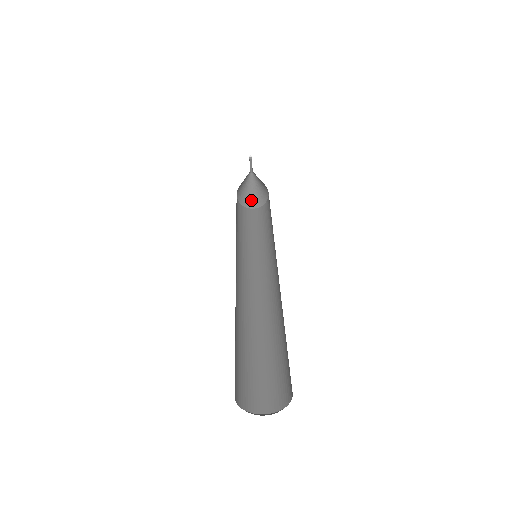
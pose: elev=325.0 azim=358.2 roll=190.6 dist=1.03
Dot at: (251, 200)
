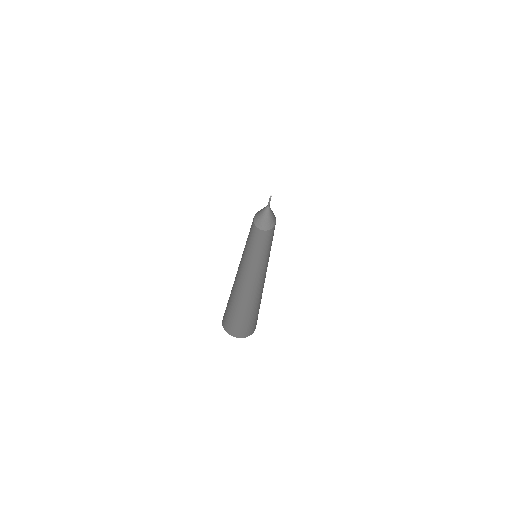
Dot at: (265, 225)
